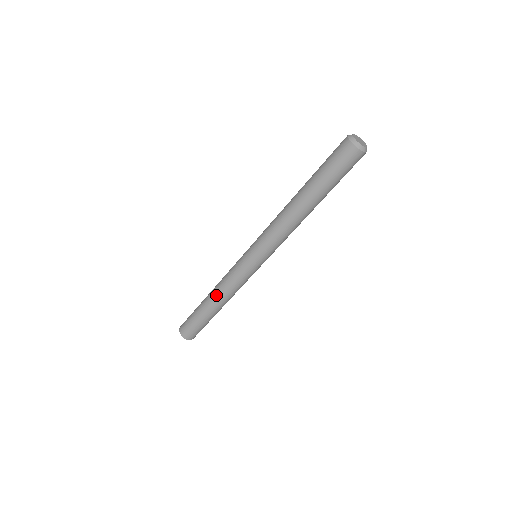
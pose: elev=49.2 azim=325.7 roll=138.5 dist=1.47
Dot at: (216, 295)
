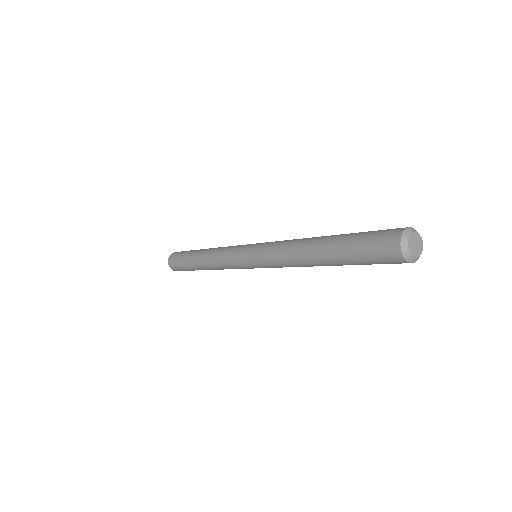
Dot at: (206, 259)
